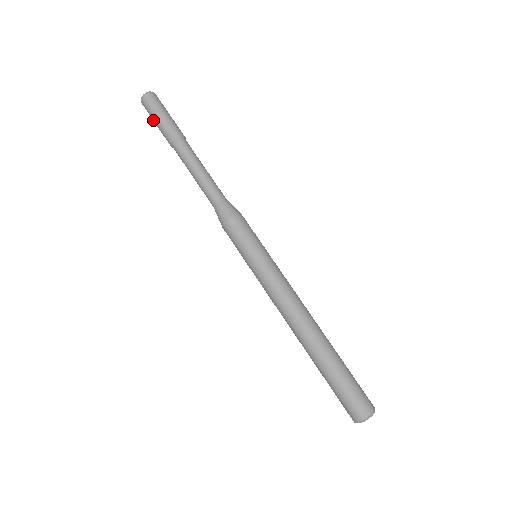
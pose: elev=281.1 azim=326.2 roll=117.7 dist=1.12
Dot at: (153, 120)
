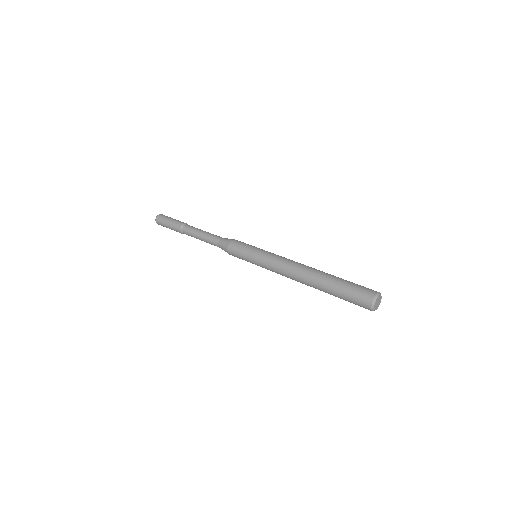
Dot at: occluded
